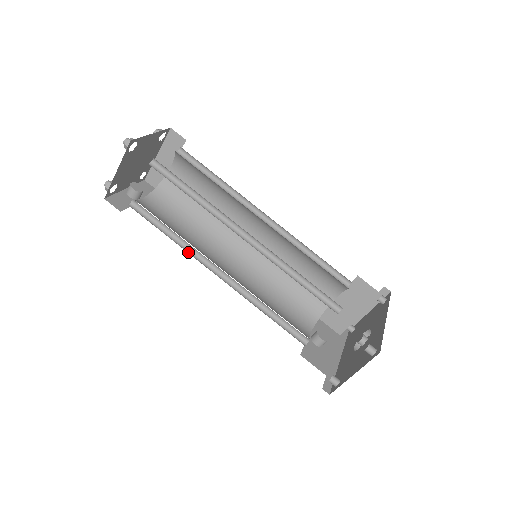
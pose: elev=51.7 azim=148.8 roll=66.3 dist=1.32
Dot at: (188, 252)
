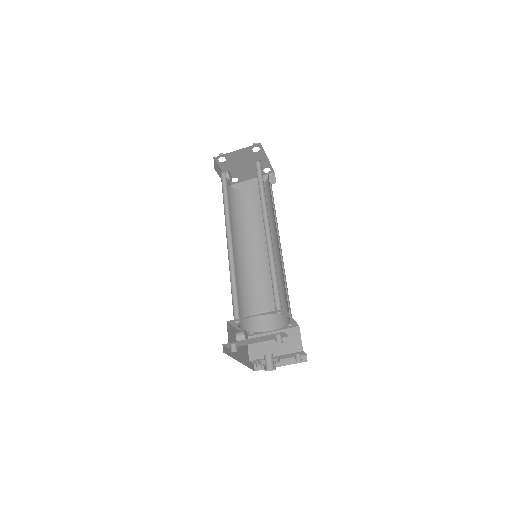
Dot at: (225, 217)
